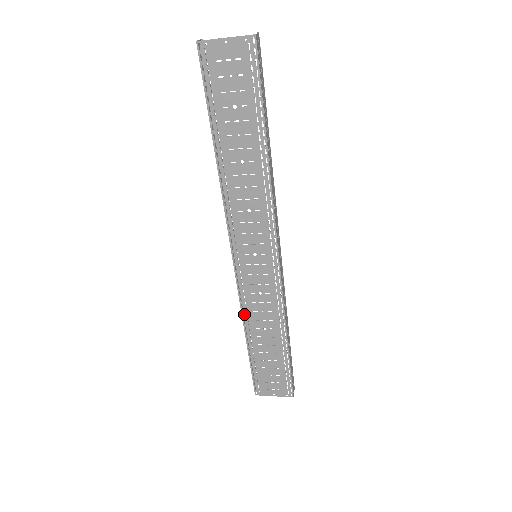
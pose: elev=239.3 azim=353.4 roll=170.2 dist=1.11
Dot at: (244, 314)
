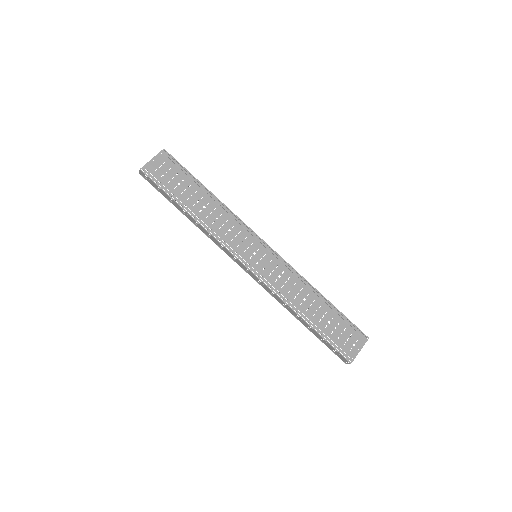
Dot at: (285, 301)
